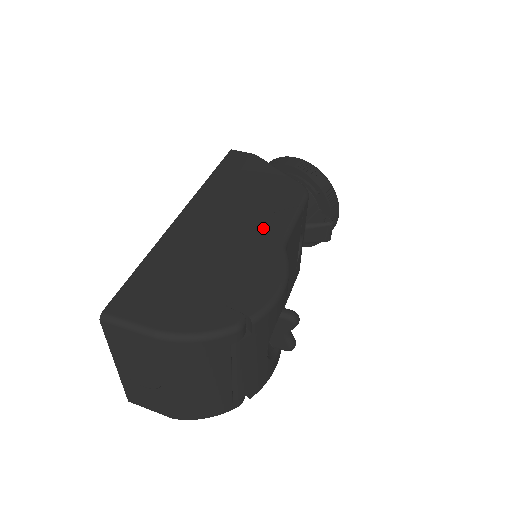
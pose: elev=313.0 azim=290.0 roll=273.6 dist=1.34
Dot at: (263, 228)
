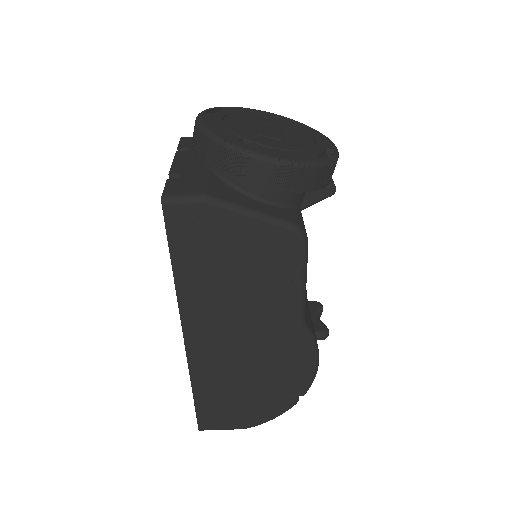
Dot at: (276, 320)
